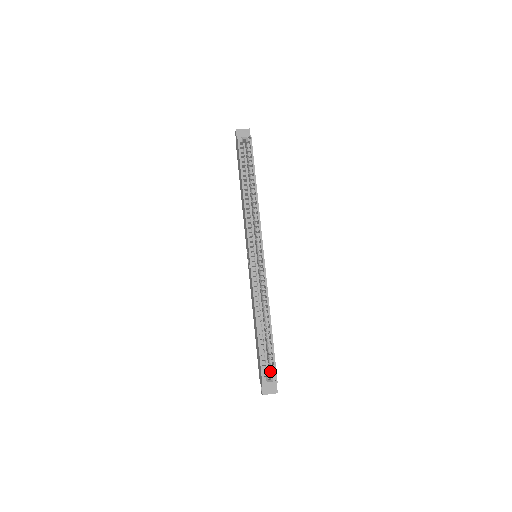
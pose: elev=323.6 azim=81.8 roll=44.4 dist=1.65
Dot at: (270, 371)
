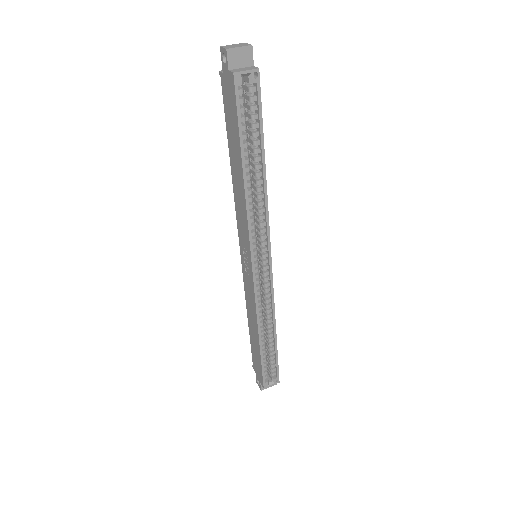
Dot at: (272, 374)
